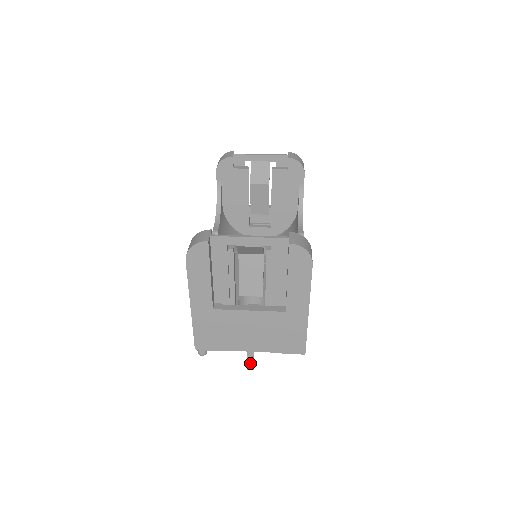
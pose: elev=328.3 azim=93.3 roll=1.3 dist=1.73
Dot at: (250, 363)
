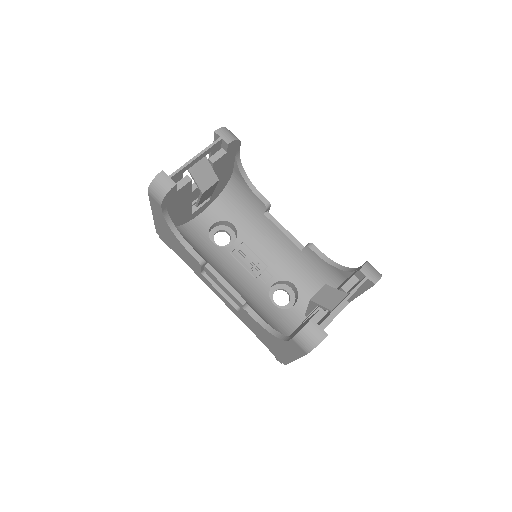
Dot at: occluded
